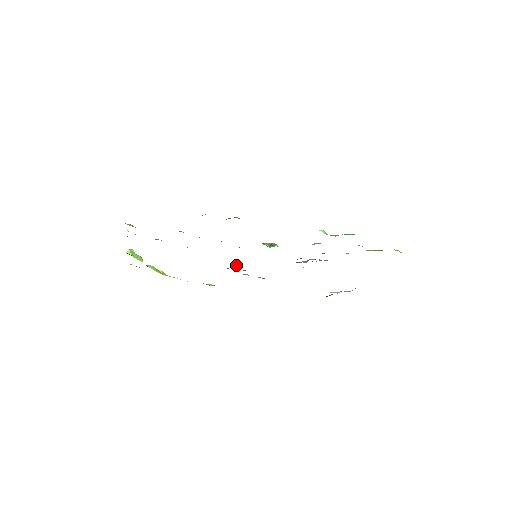
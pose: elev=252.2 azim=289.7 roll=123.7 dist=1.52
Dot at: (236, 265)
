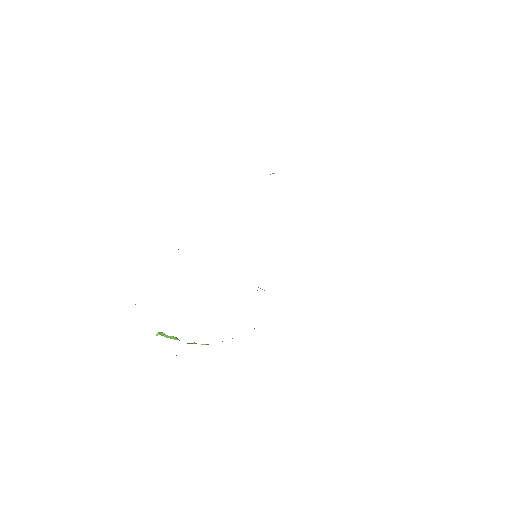
Dot at: occluded
